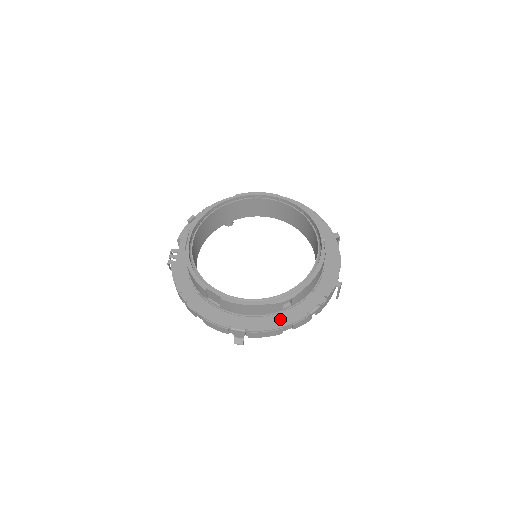
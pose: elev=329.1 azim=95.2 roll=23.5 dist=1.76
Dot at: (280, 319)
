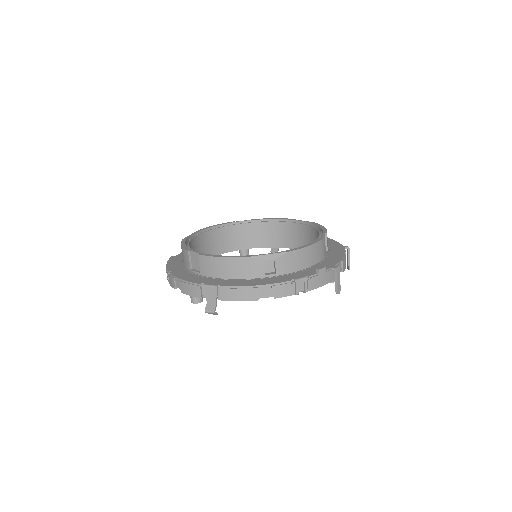
Dot at: (259, 281)
